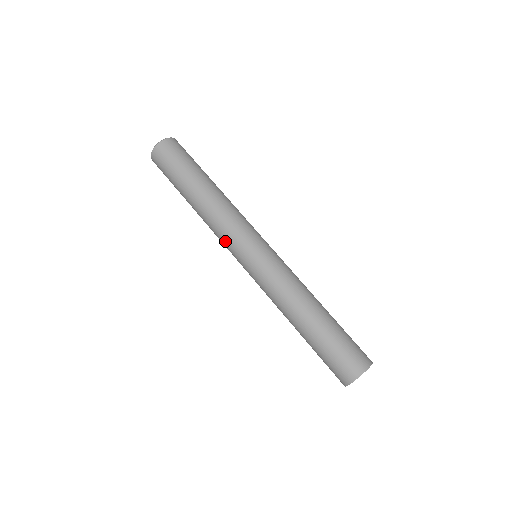
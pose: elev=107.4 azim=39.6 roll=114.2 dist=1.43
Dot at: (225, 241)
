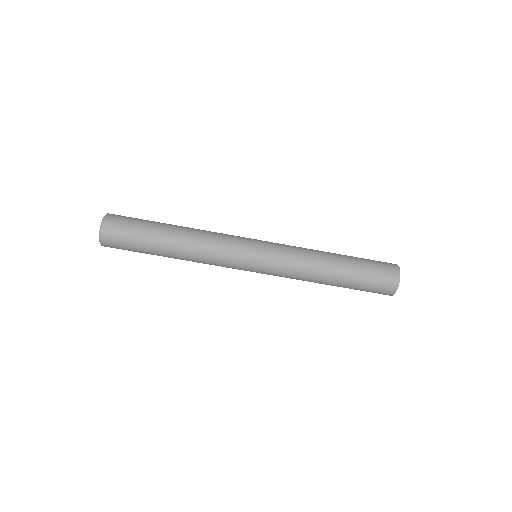
Dot at: occluded
